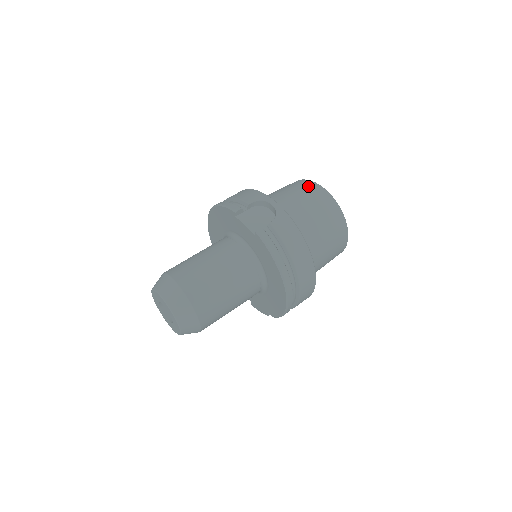
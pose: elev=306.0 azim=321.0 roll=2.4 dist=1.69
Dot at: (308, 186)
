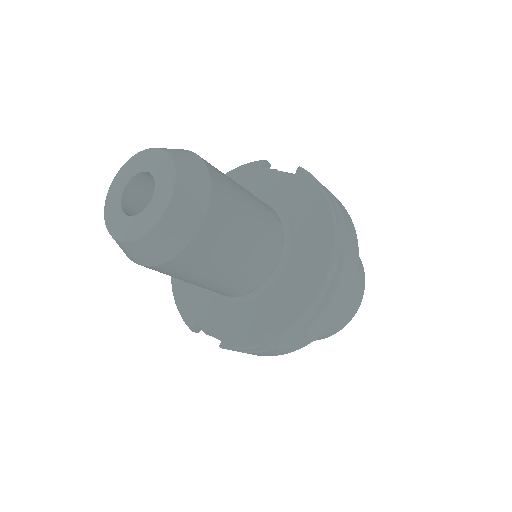
Dot at: occluded
